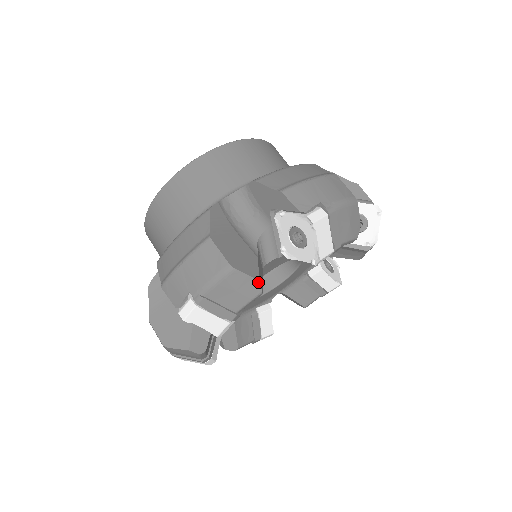
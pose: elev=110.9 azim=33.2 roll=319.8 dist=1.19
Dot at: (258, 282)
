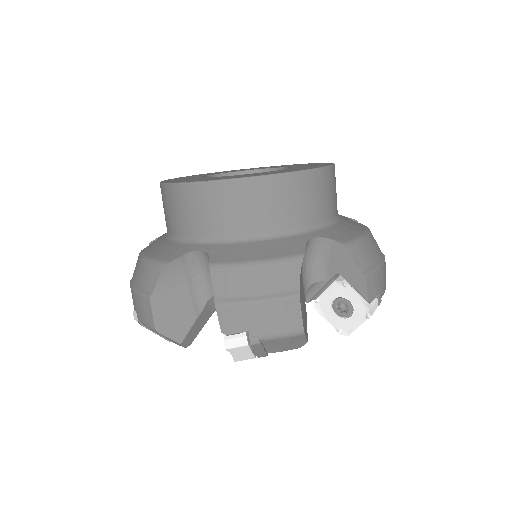
Dot at: (180, 344)
